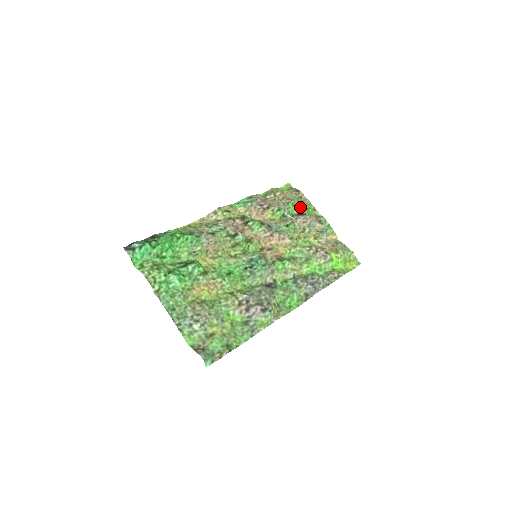
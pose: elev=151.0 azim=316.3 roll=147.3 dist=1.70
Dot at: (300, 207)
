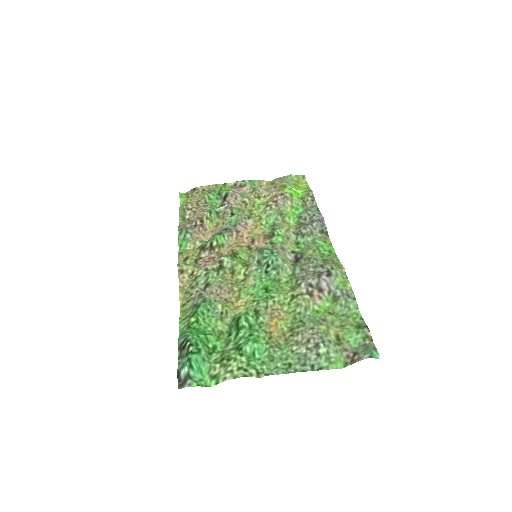
Dot at: (216, 195)
